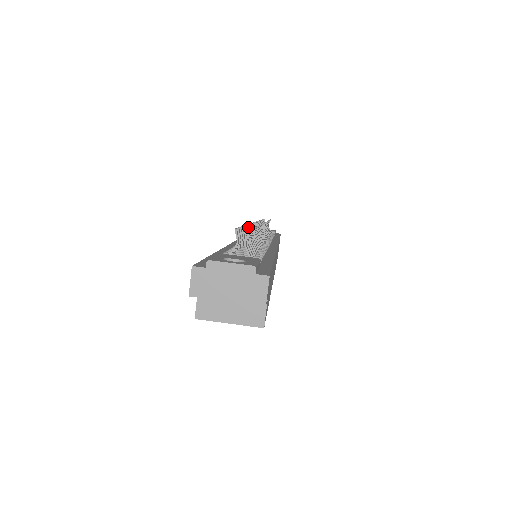
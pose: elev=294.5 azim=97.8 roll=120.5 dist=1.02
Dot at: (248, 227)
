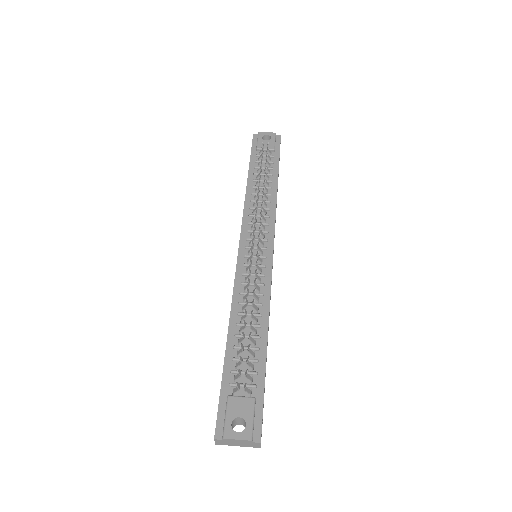
Dot at: (246, 302)
